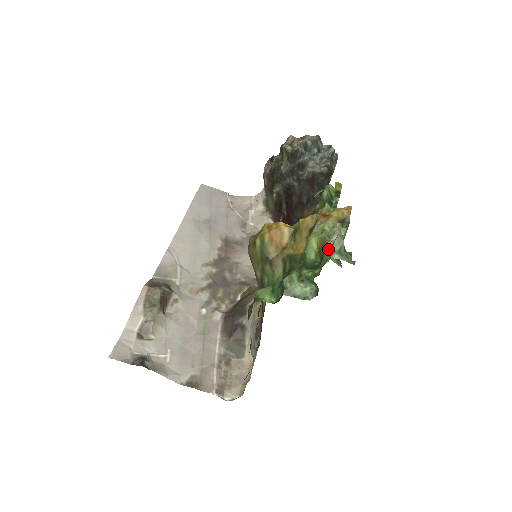
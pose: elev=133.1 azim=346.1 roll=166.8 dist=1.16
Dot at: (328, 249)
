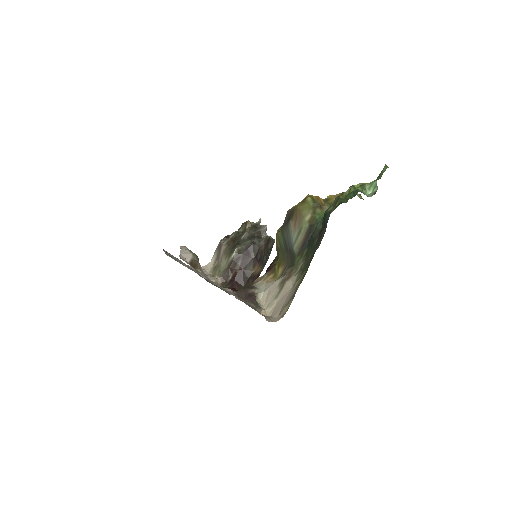
Dot at: occluded
